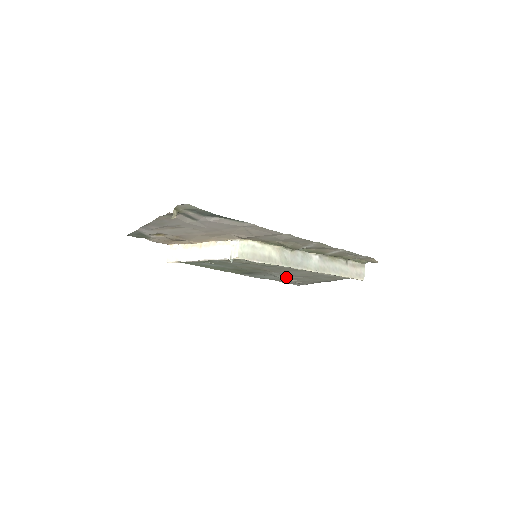
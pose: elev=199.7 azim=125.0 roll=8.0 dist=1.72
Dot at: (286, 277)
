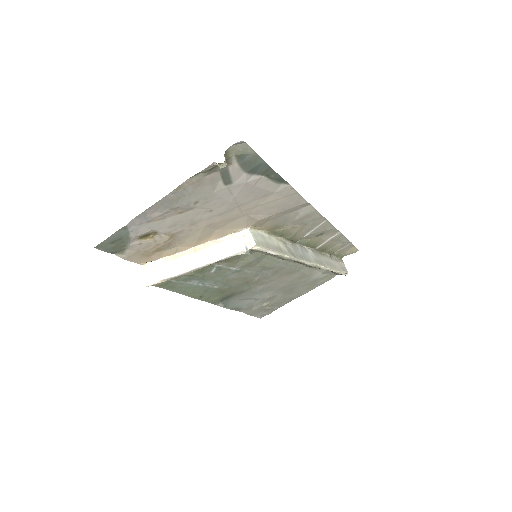
Dot at: (264, 296)
